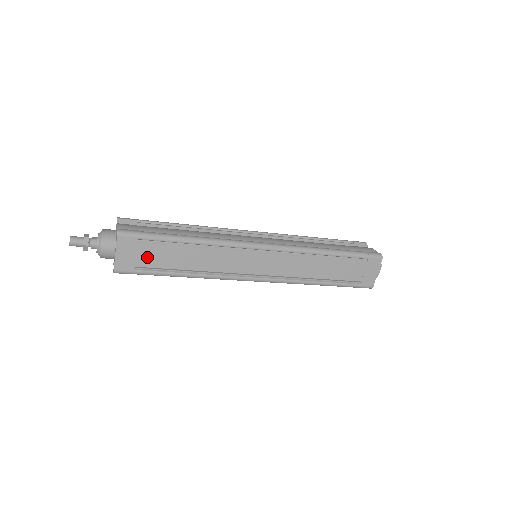
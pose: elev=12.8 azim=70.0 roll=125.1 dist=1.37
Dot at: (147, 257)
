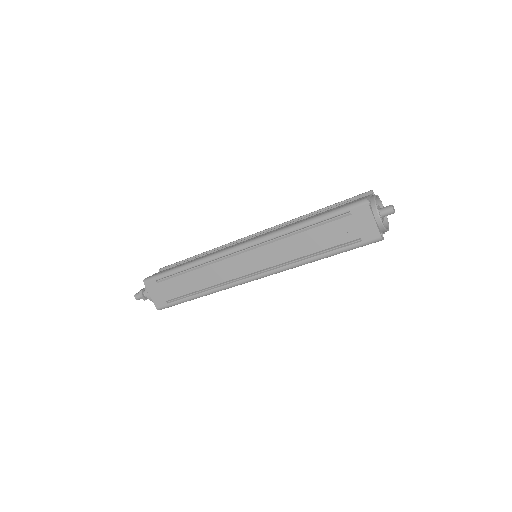
Dot at: (169, 291)
